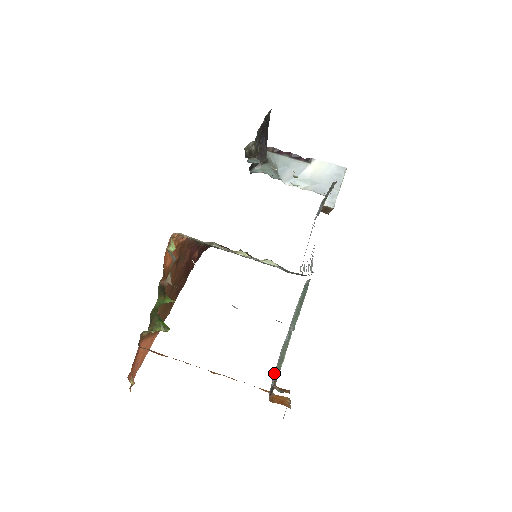
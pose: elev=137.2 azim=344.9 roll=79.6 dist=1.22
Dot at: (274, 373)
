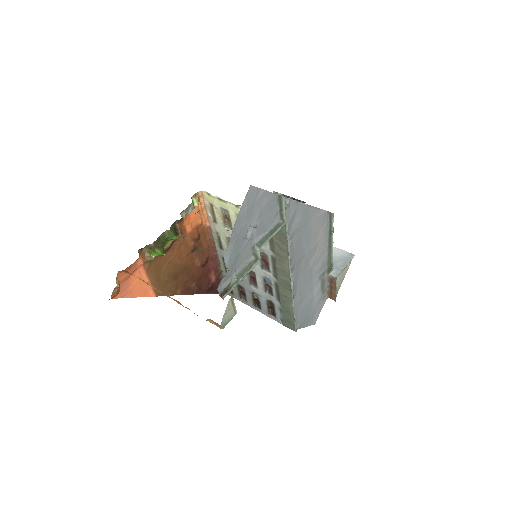
Dot at: (231, 277)
